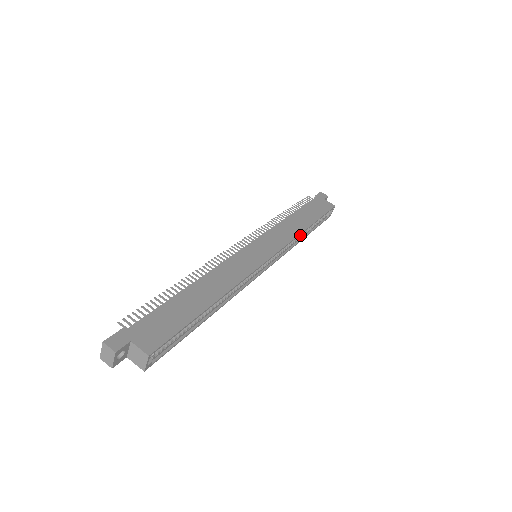
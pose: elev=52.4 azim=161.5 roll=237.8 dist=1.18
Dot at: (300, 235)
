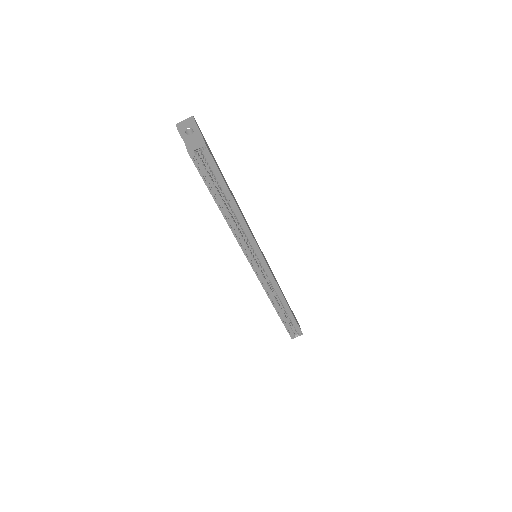
Dot at: (277, 302)
